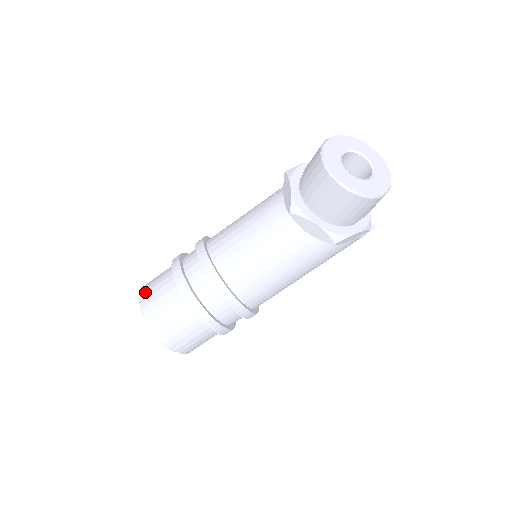
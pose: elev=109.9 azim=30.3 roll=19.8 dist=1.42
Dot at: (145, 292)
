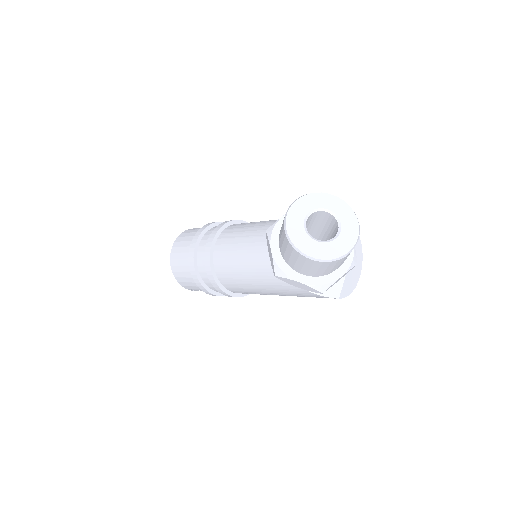
Dot at: (189, 230)
